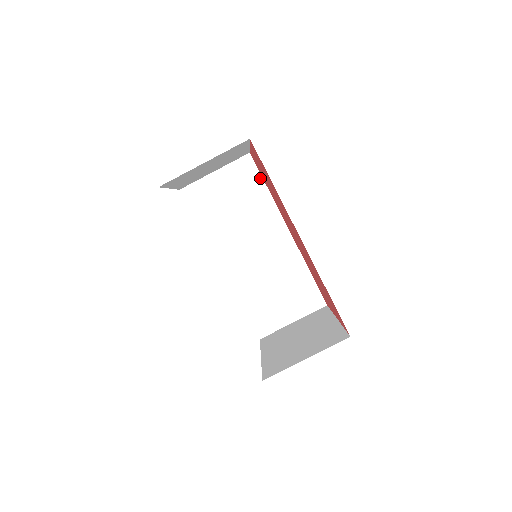
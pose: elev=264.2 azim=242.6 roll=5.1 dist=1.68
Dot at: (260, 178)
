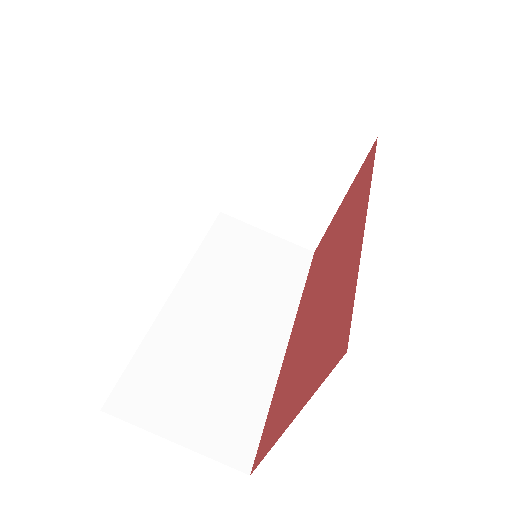
Dot at: (305, 274)
